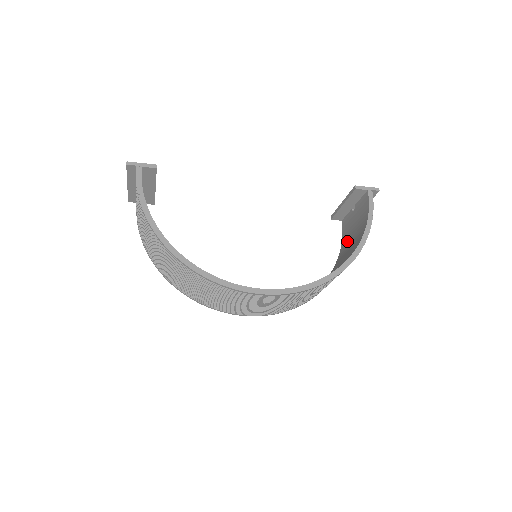
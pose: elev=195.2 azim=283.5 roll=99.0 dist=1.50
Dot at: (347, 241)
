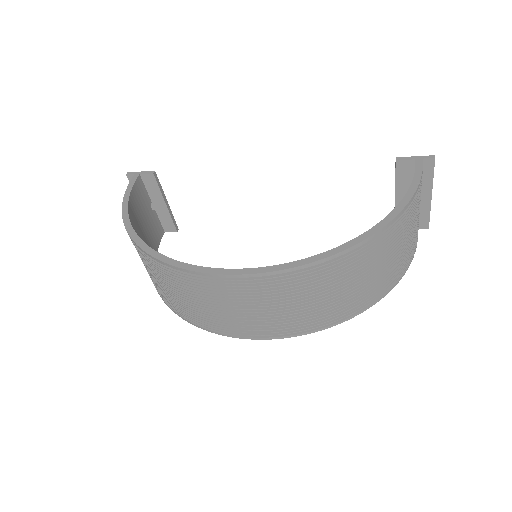
Dot at: occluded
